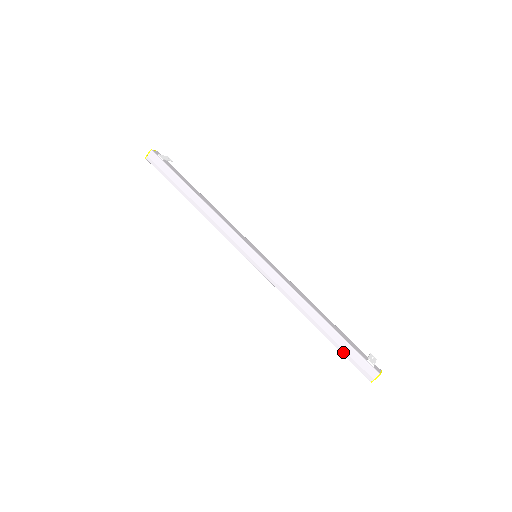
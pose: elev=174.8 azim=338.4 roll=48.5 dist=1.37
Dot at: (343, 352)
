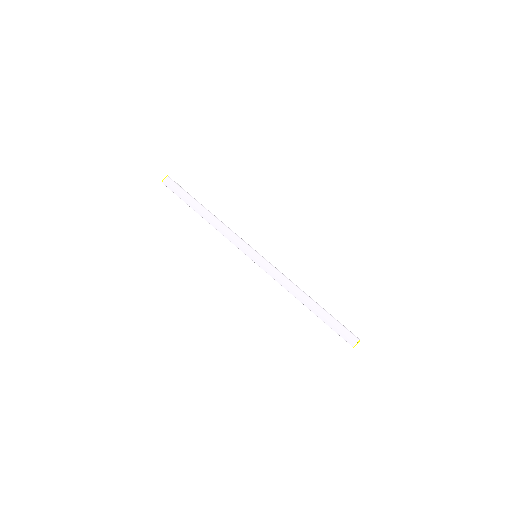
Dot at: (330, 325)
